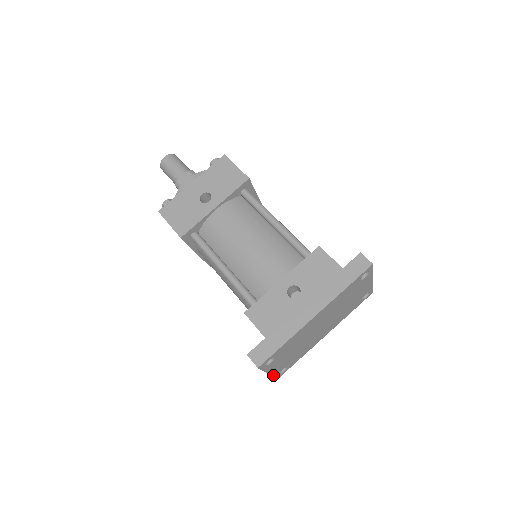
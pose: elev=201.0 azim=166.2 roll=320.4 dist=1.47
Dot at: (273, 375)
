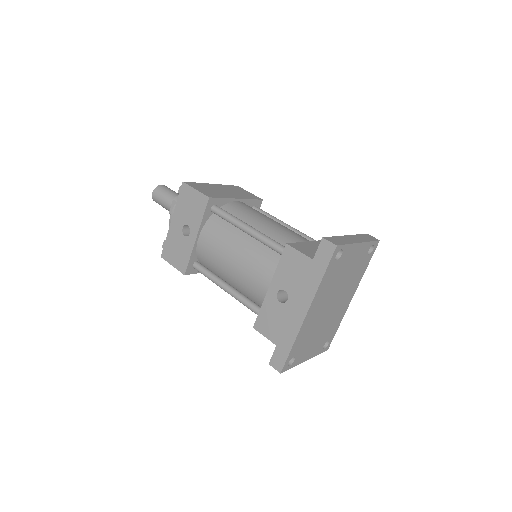
Dot at: (315, 355)
